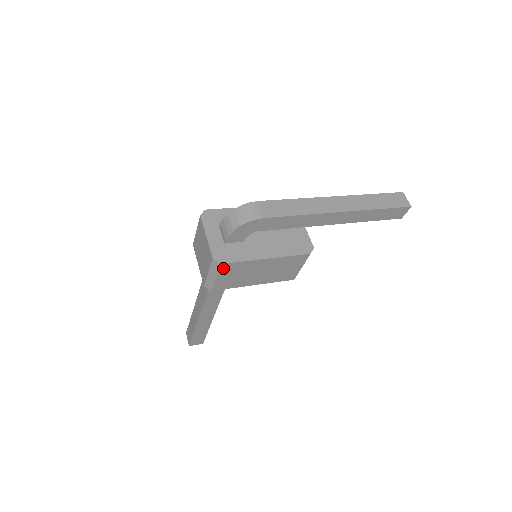
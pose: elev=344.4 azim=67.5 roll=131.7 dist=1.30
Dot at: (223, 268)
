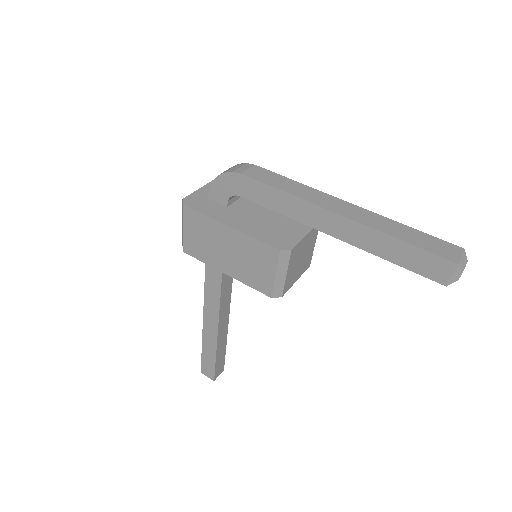
Dot at: (187, 215)
